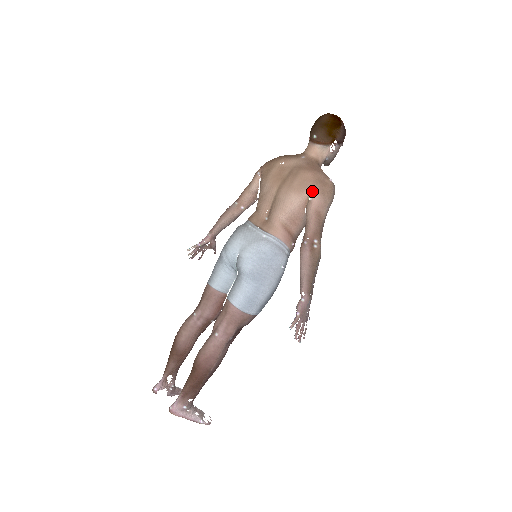
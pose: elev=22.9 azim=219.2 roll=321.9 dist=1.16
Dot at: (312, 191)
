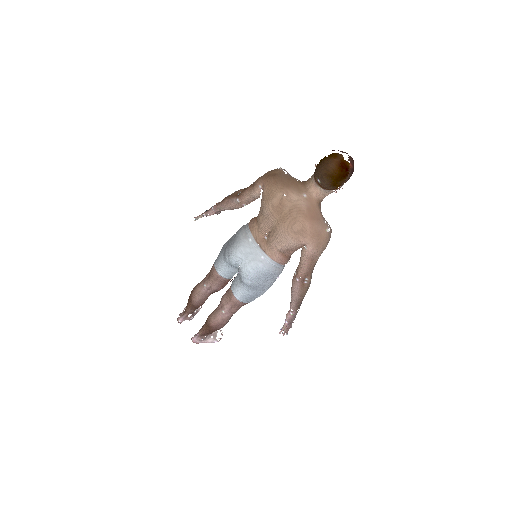
Dot at: (308, 243)
